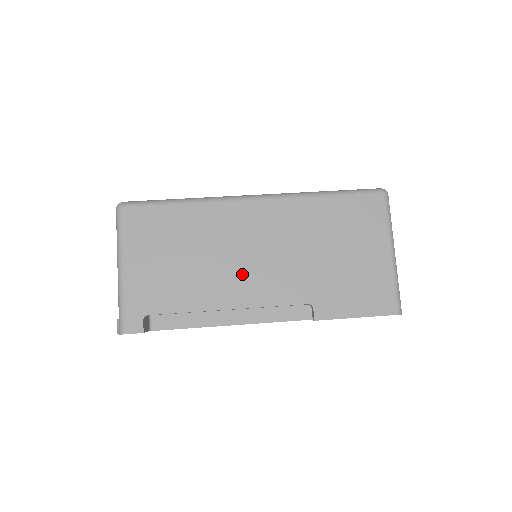
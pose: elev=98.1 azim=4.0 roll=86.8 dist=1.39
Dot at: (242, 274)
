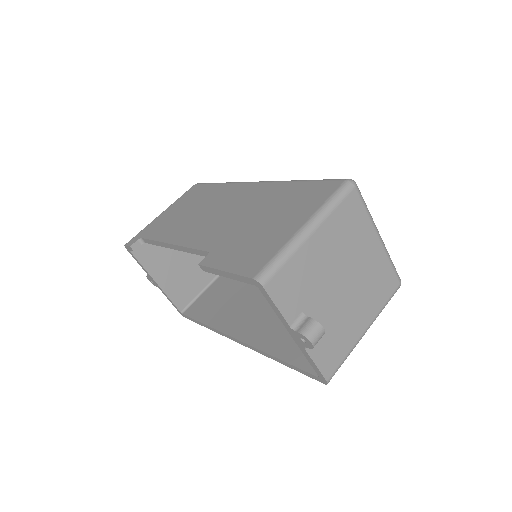
Dot at: (199, 224)
